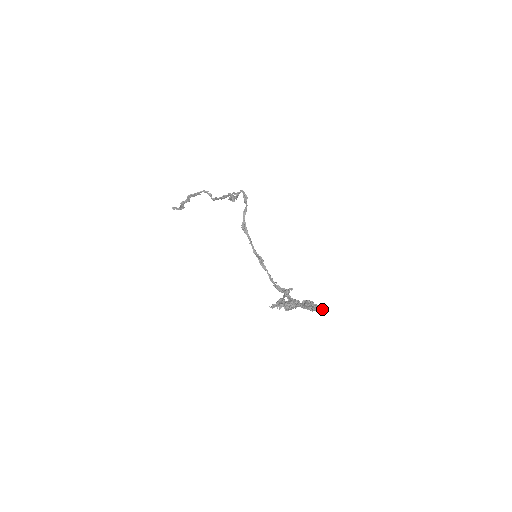
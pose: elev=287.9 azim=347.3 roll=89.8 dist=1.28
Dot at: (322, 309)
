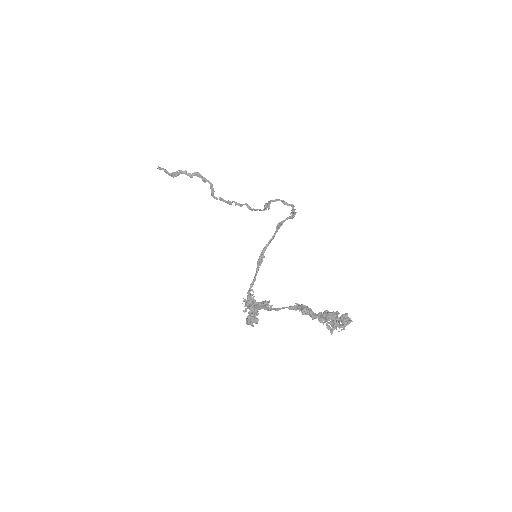
Dot at: occluded
